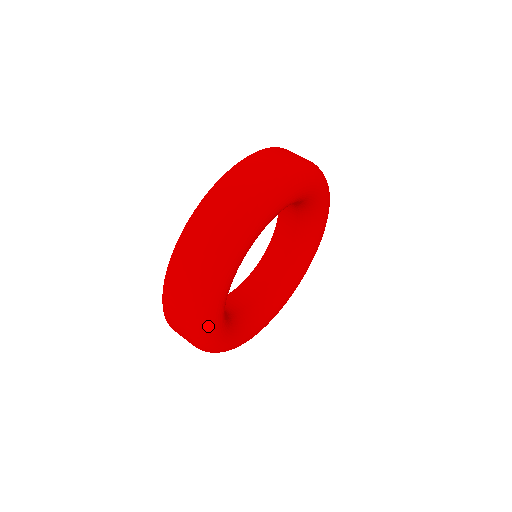
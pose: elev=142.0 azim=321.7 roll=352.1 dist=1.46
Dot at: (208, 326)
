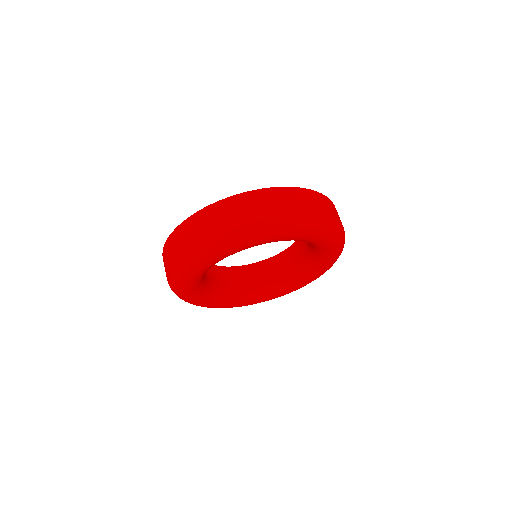
Dot at: (179, 288)
